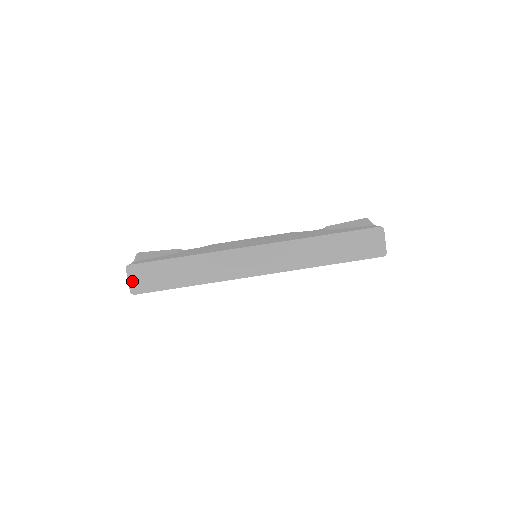
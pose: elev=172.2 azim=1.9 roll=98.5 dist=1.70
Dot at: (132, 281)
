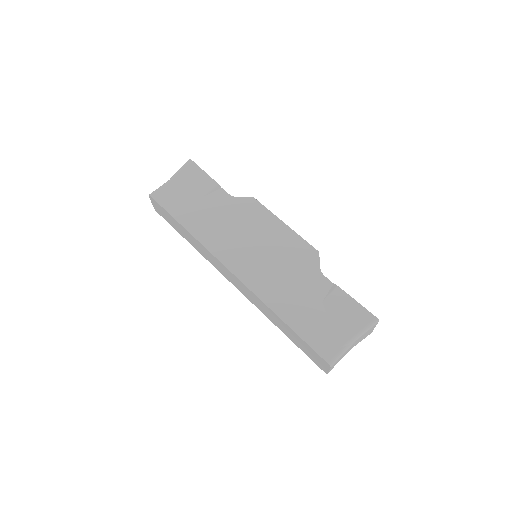
Dot at: (154, 205)
